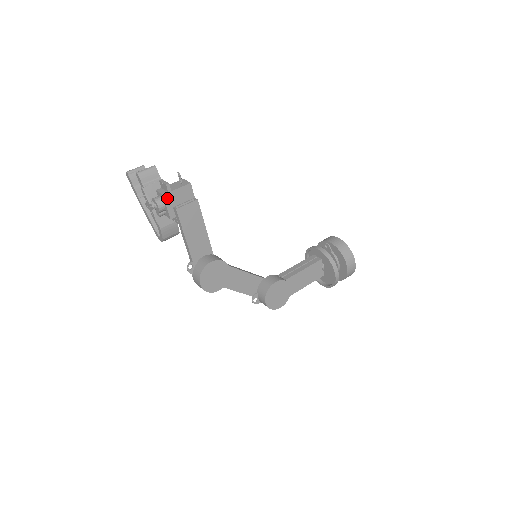
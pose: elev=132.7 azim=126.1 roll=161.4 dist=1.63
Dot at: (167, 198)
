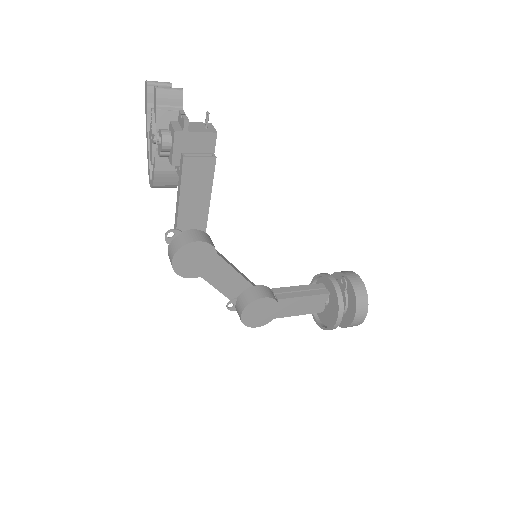
Dot at: (178, 137)
